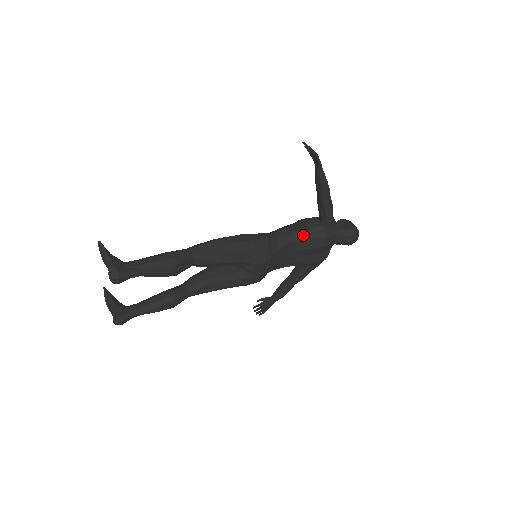
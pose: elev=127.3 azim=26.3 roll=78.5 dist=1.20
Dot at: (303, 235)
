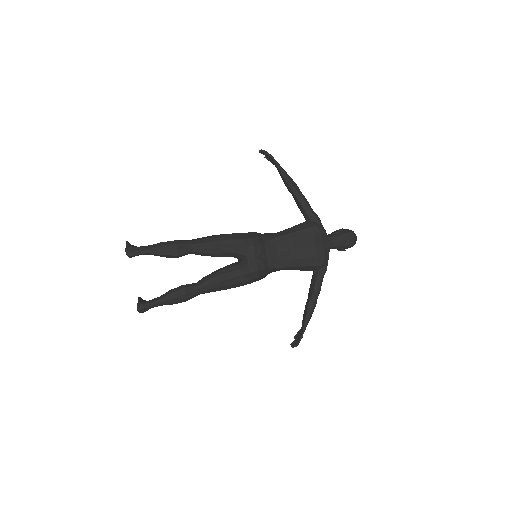
Dot at: (291, 230)
